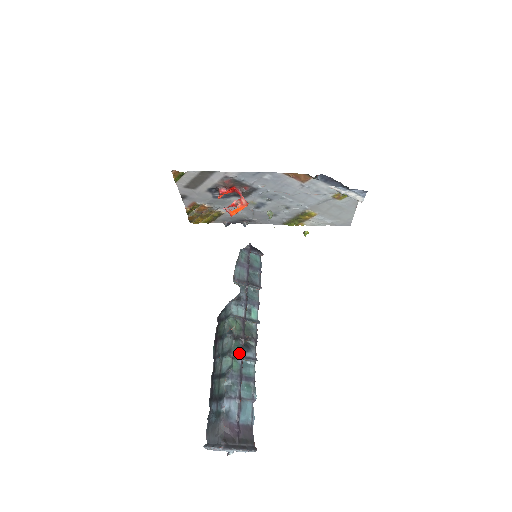
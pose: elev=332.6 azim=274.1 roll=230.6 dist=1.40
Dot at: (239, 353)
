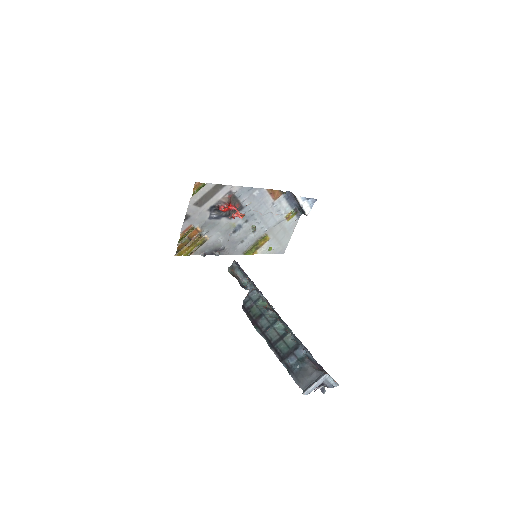
Dot at: (282, 321)
